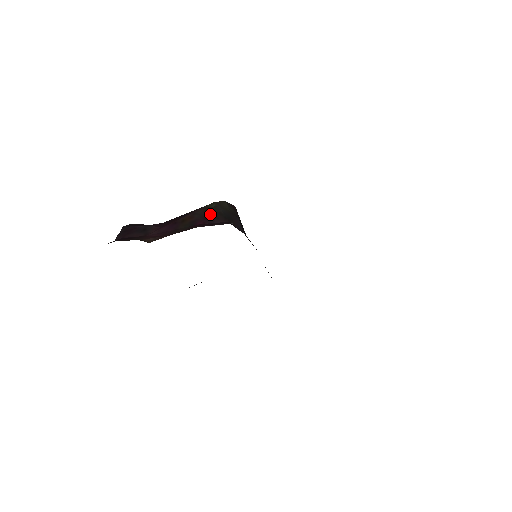
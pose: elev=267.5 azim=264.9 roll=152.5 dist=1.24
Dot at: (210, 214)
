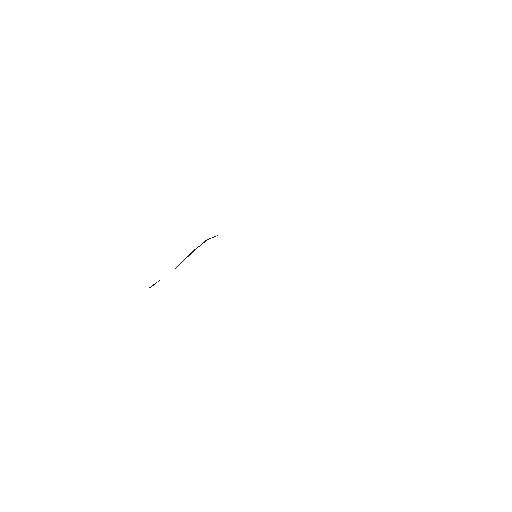
Dot at: occluded
